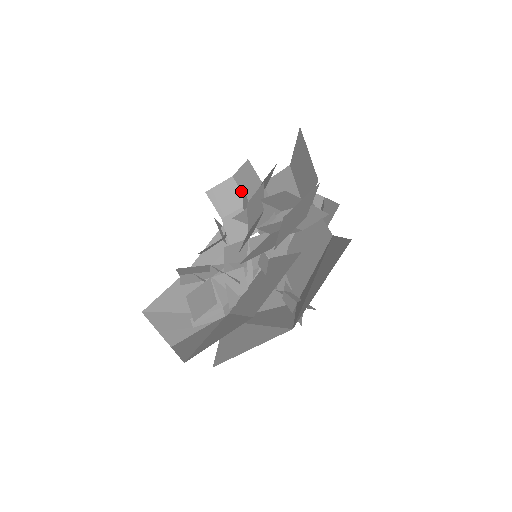
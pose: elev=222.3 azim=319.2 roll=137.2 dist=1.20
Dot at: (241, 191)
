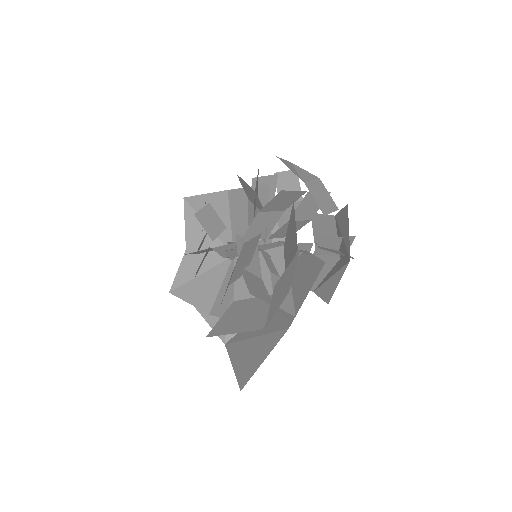
Dot at: occluded
